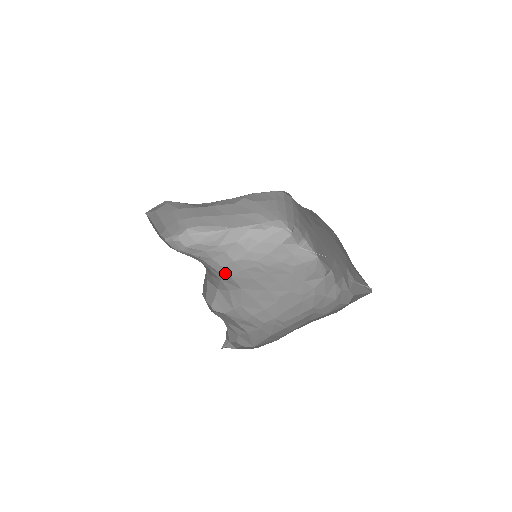
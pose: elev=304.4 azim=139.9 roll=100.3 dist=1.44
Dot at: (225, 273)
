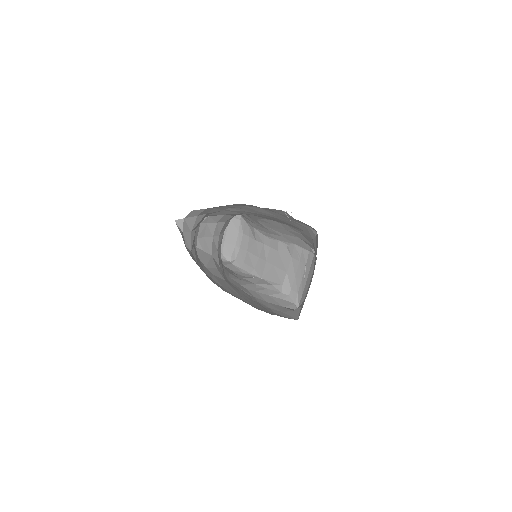
Dot at: (227, 277)
